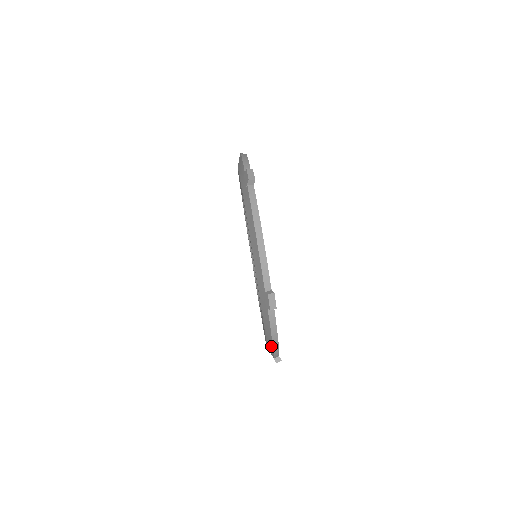
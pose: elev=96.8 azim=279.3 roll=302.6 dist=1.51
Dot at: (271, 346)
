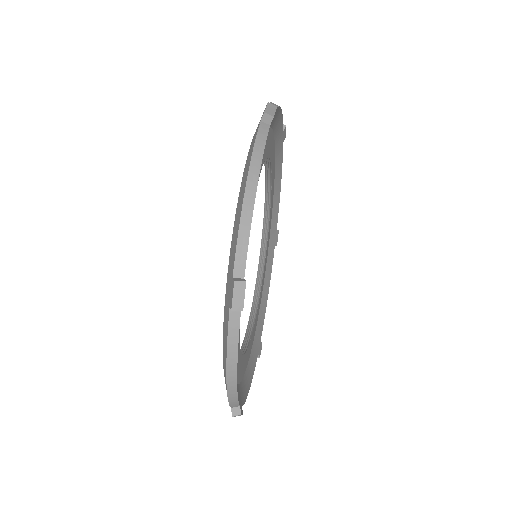
Dot at: (242, 198)
